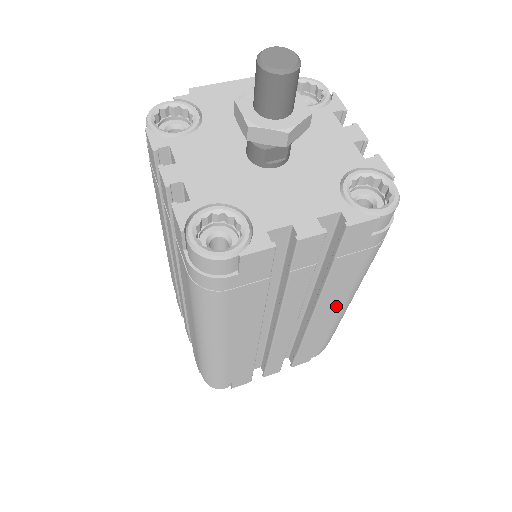
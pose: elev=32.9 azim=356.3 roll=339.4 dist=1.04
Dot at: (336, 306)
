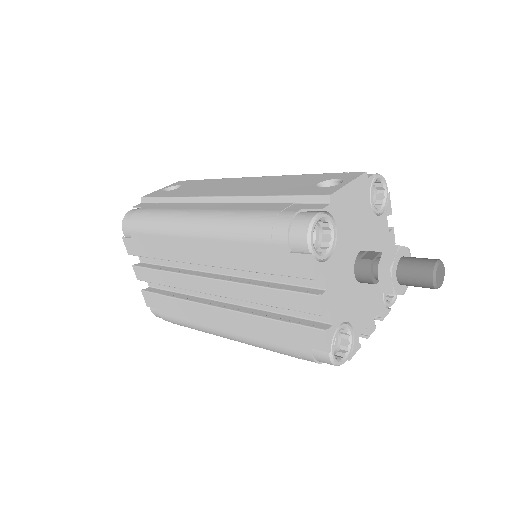
Dot at: occluded
